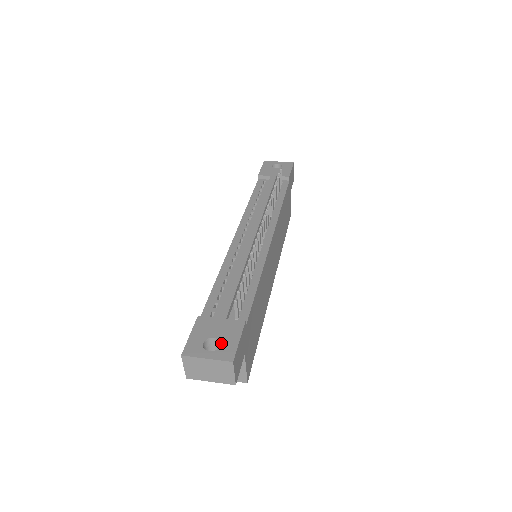
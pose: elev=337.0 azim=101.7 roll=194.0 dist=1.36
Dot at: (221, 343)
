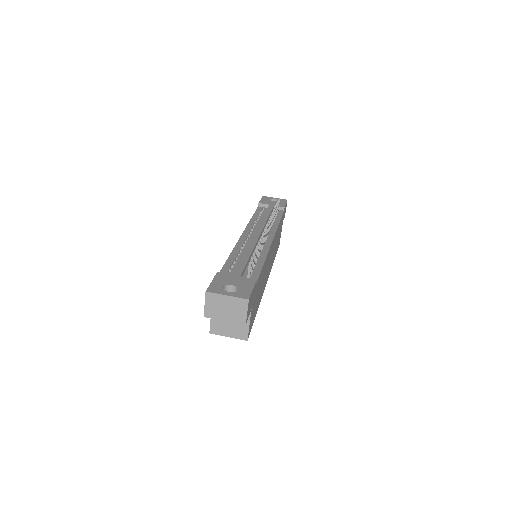
Dot at: (238, 288)
